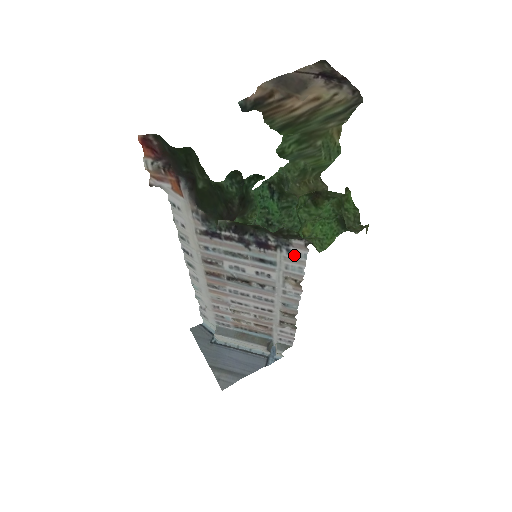
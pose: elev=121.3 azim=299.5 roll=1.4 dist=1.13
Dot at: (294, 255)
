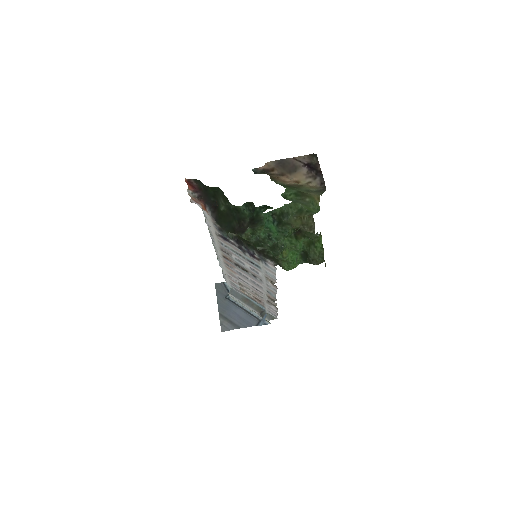
Dot at: (269, 267)
